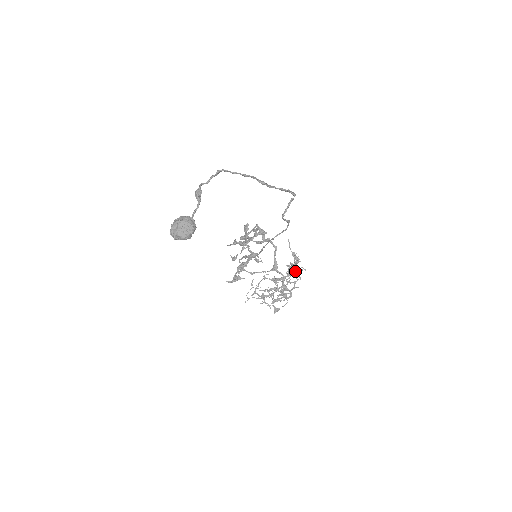
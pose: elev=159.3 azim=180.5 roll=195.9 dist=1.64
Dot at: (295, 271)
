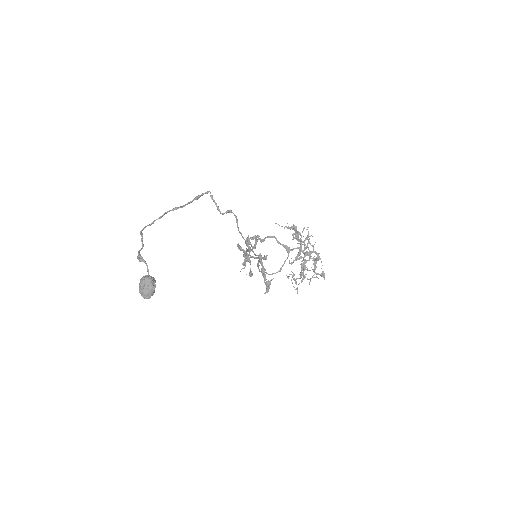
Dot at: (301, 236)
